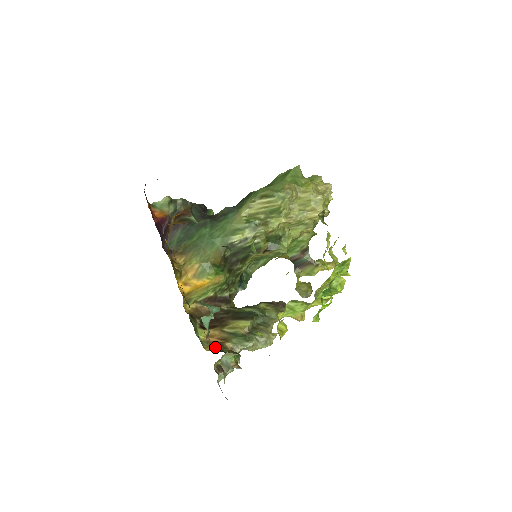
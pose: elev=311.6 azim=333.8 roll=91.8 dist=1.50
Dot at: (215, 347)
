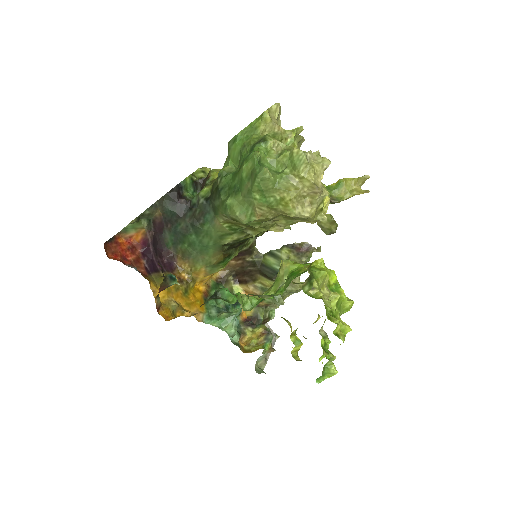
Dot at: (252, 312)
